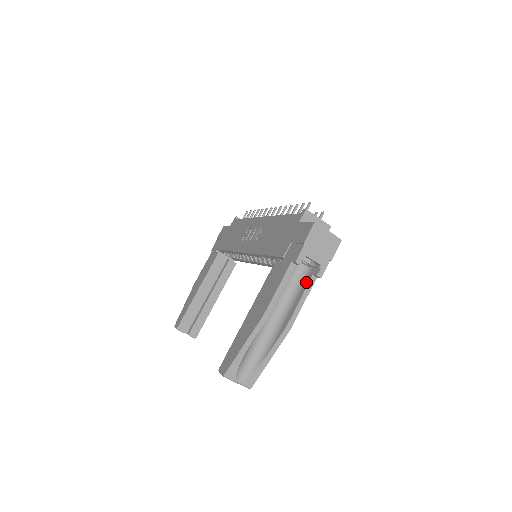
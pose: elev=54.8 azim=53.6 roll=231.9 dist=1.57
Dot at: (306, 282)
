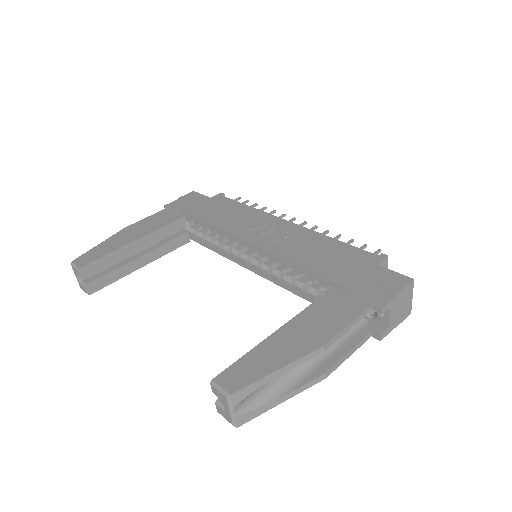
Dot at: (360, 334)
